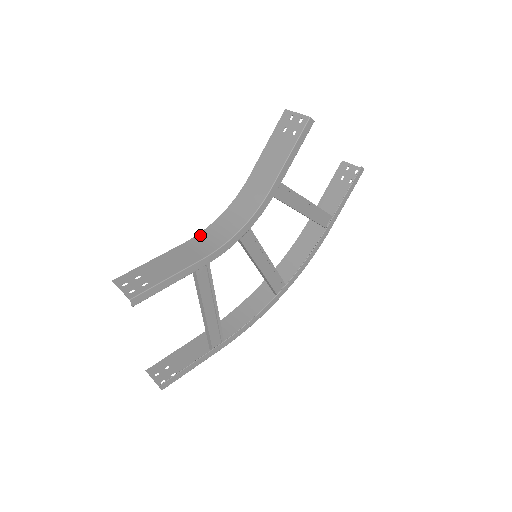
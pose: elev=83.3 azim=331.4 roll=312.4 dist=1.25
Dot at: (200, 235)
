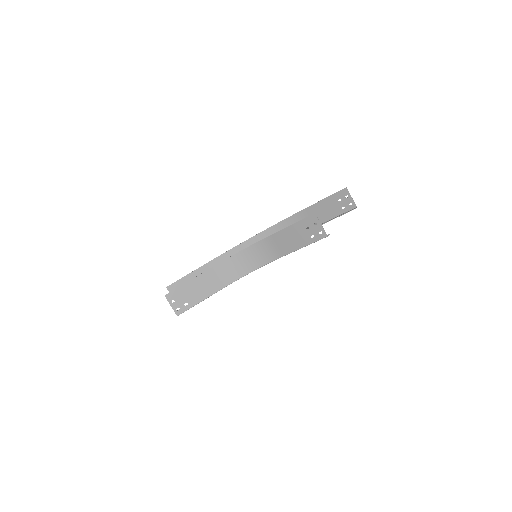
Dot at: (224, 263)
